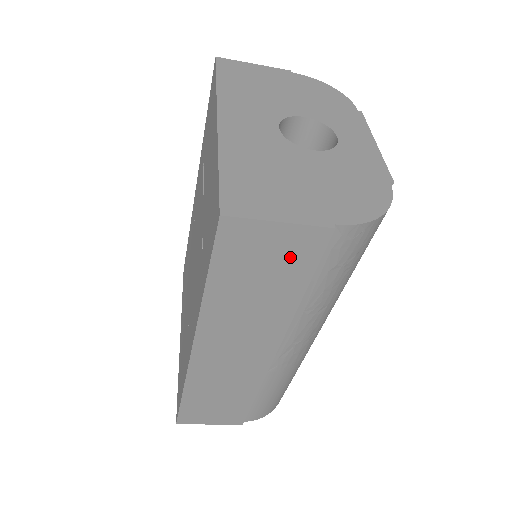
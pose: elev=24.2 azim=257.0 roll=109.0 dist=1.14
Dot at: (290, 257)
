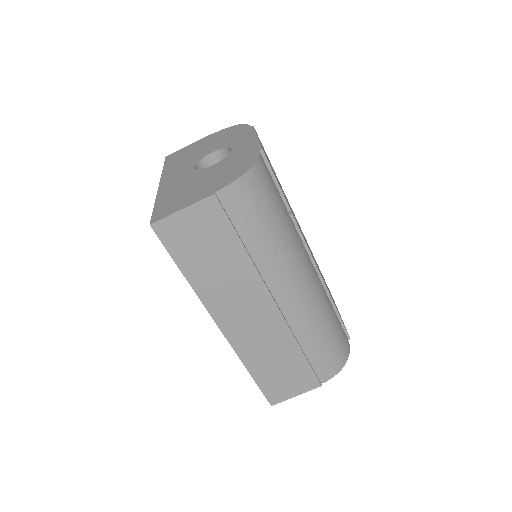
Dot at: (210, 227)
